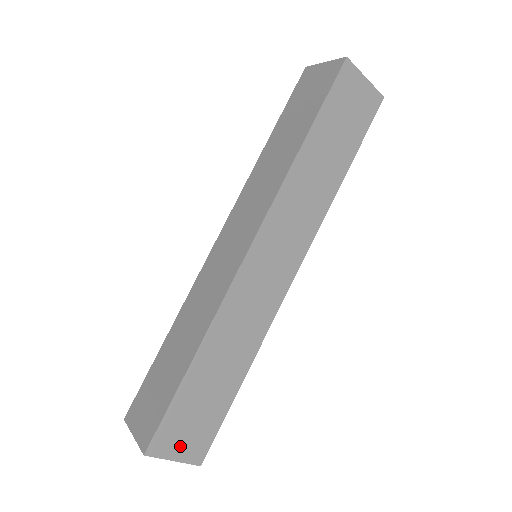
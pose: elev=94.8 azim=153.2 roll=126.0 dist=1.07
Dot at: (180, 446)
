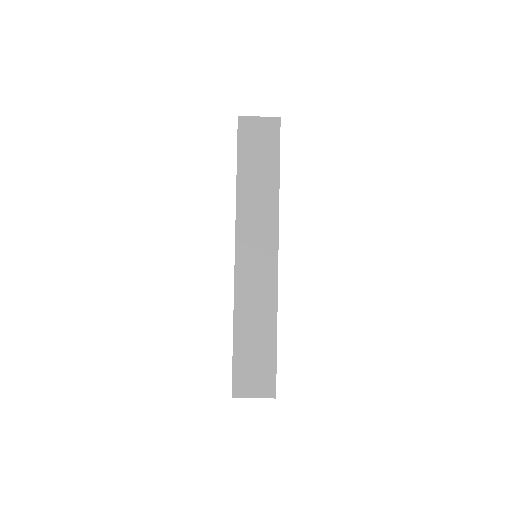
Dot at: (253, 388)
